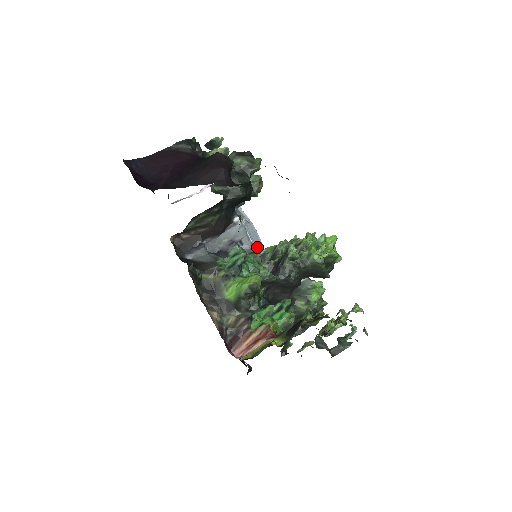
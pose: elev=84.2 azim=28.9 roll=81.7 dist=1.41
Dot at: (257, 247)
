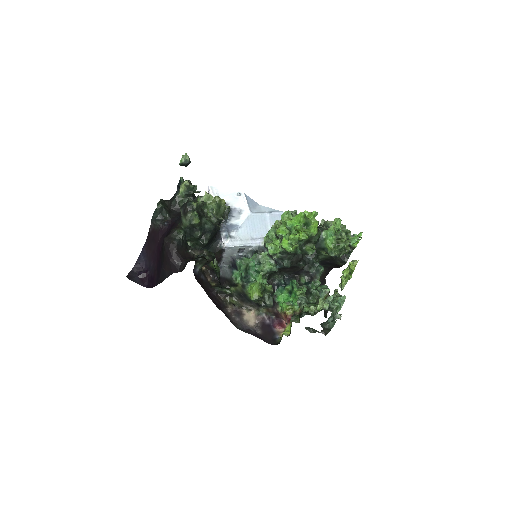
Dot at: (261, 234)
